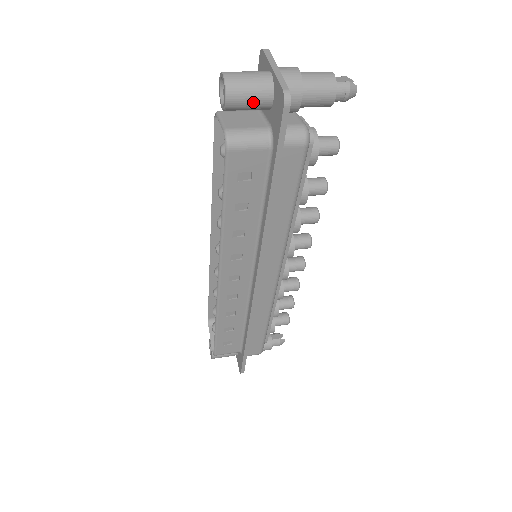
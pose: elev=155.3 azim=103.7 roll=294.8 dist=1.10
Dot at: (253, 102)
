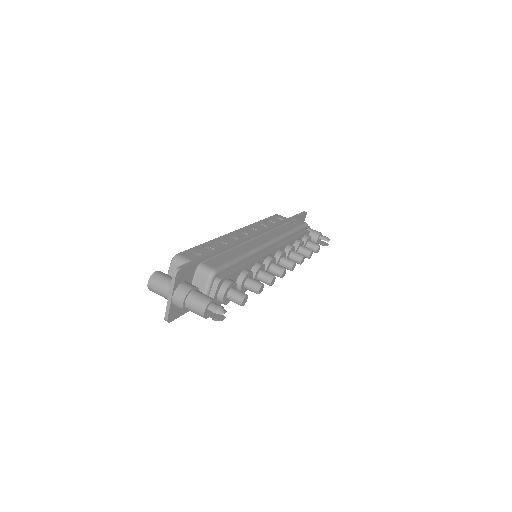
Dot at: occluded
